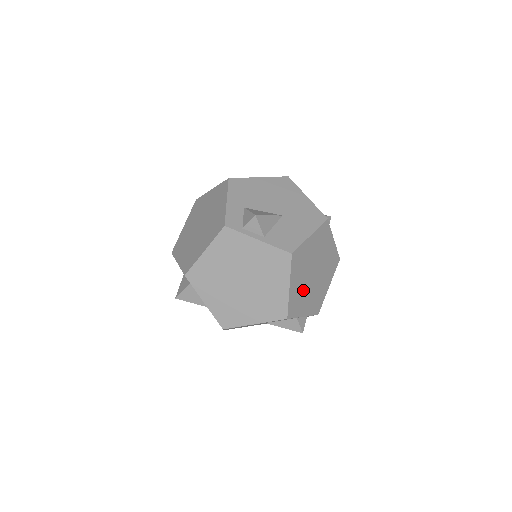
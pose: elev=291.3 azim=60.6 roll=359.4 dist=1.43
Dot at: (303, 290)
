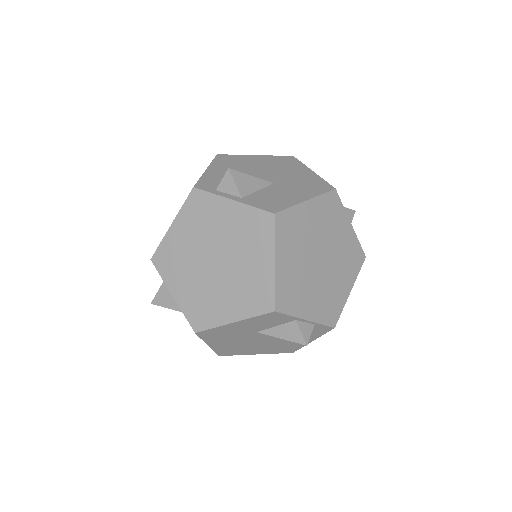
Dot at: (301, 278)
